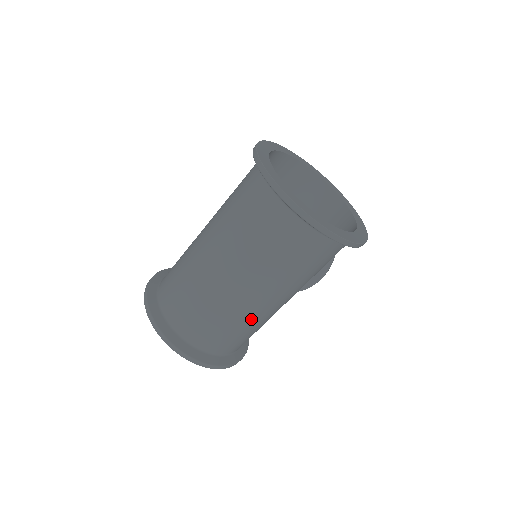
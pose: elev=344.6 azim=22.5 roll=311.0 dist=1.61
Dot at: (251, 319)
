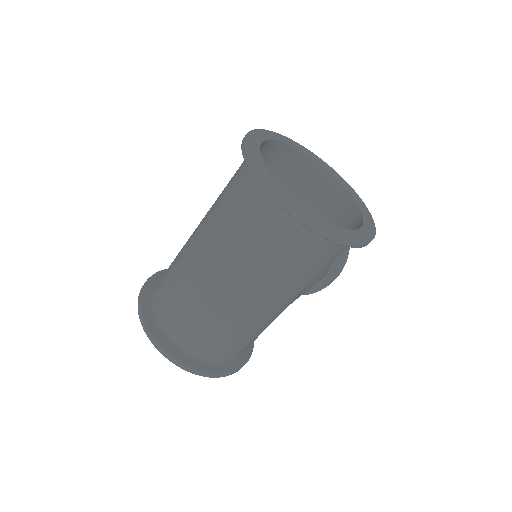
Dot at: (246, 325)
